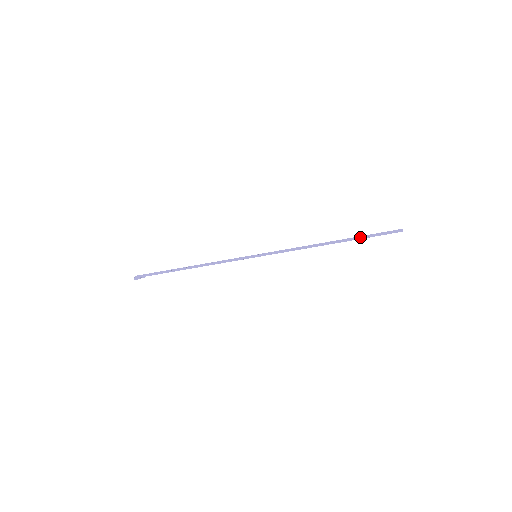
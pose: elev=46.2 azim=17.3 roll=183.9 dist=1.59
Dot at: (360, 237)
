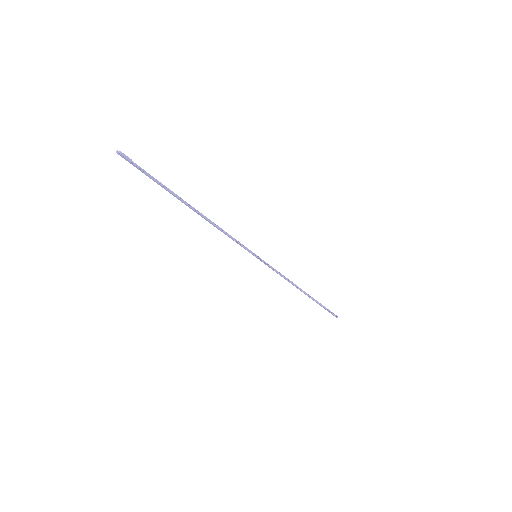
Dot at: occluded
